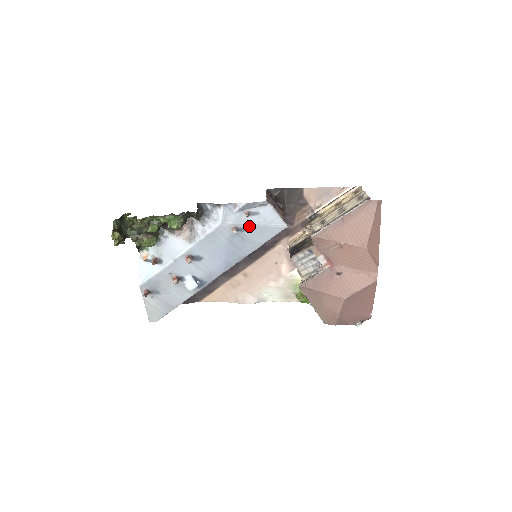
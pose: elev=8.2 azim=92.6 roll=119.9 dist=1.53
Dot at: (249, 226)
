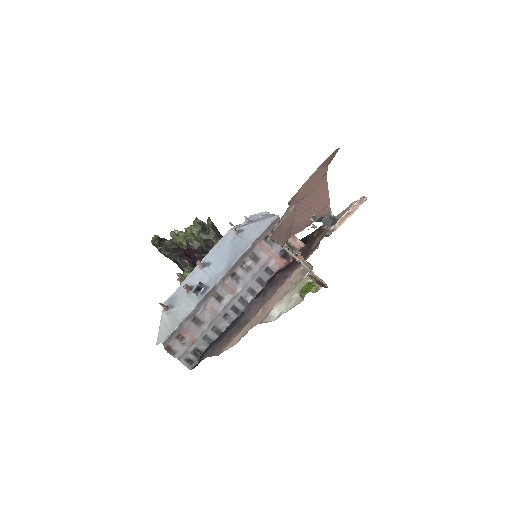
Dot at: (248, 227)
